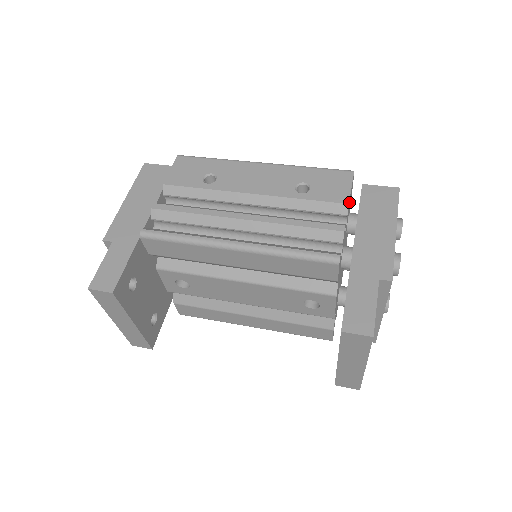
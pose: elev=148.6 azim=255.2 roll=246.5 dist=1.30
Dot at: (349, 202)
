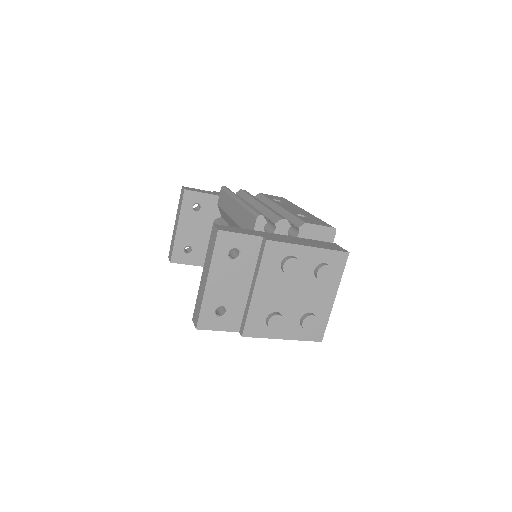
Dot at: (310, 229)
